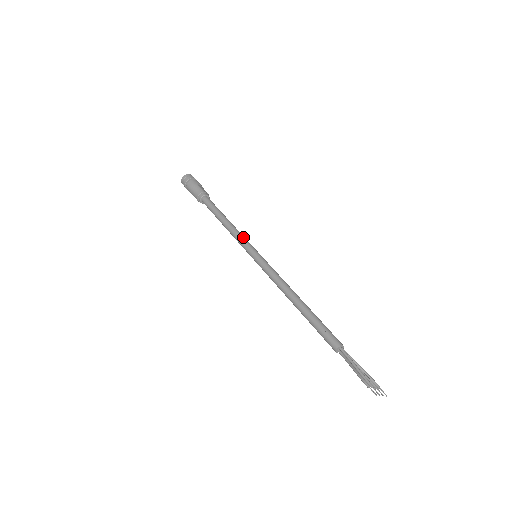
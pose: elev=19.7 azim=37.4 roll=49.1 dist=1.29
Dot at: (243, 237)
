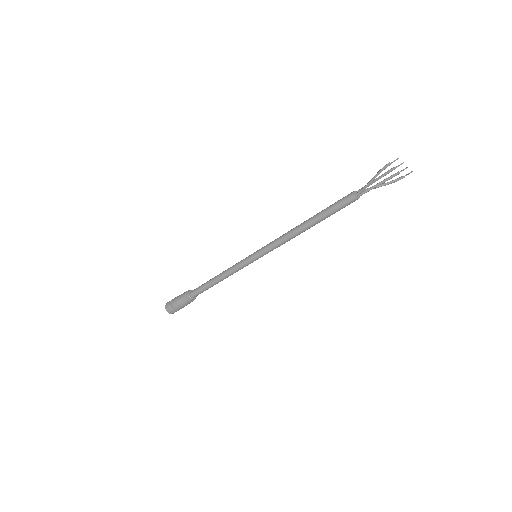
Dot at: (238, 263)
